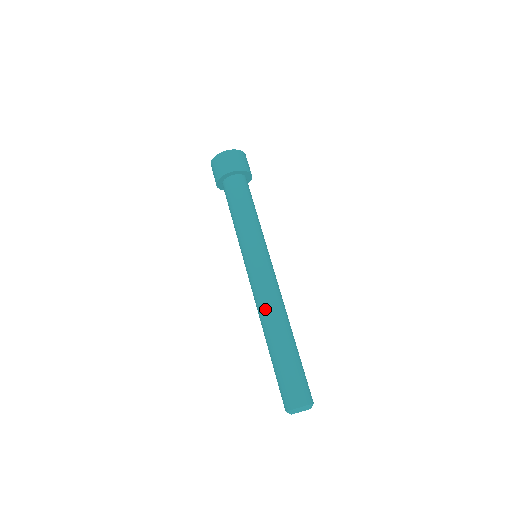
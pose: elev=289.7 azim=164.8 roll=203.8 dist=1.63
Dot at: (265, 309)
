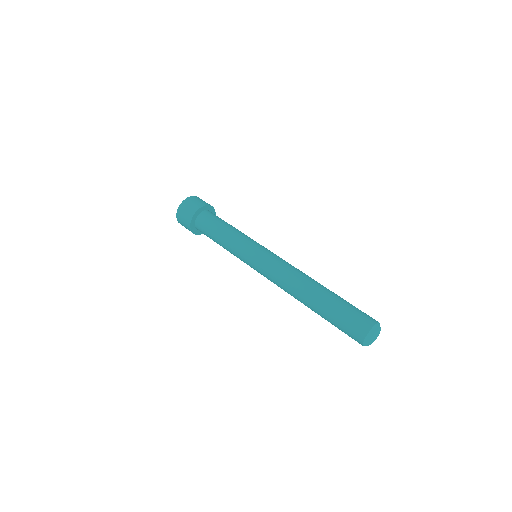
Dot at: (287, 290)
